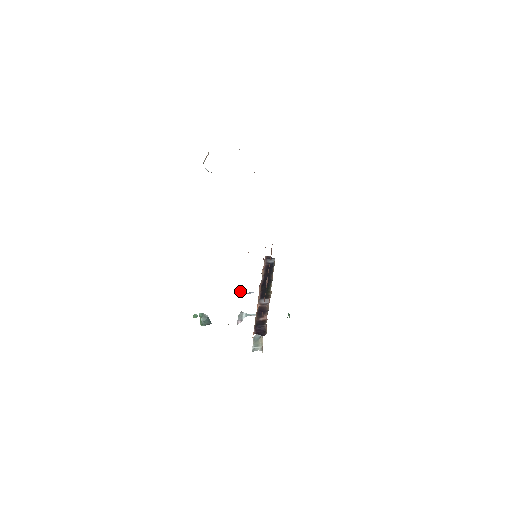
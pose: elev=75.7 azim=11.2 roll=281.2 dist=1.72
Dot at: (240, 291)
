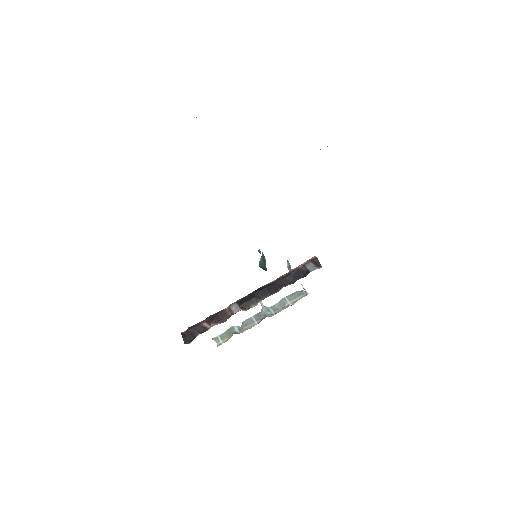
Dot at: (289, 267)
